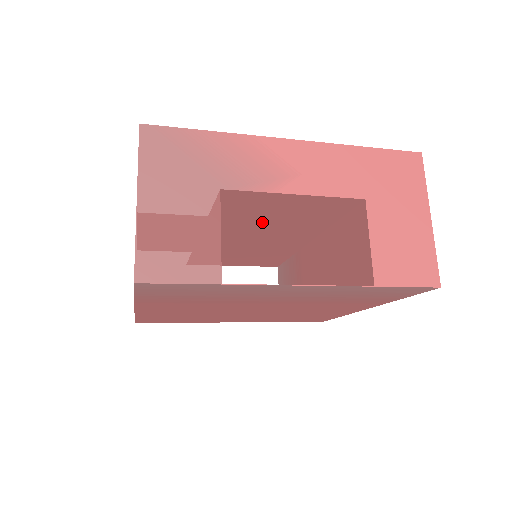
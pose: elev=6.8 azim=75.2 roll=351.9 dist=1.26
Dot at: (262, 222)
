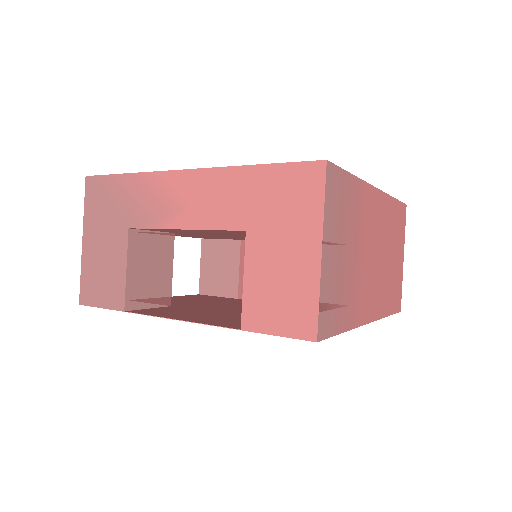
Dot at: occluded
